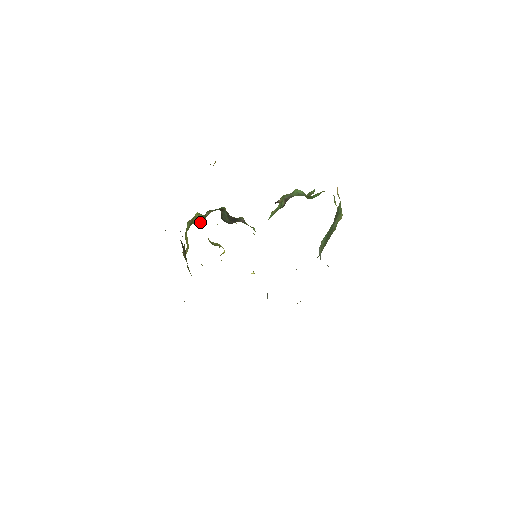
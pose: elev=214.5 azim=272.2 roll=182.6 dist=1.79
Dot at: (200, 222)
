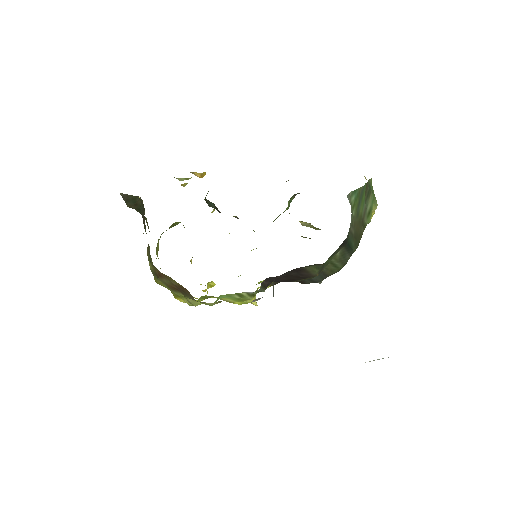
Dot at: occluded
